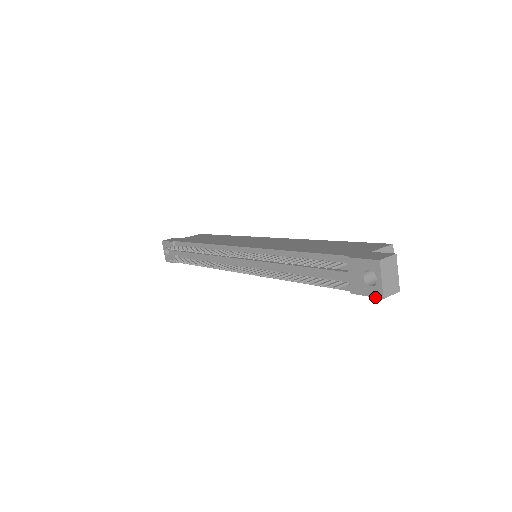
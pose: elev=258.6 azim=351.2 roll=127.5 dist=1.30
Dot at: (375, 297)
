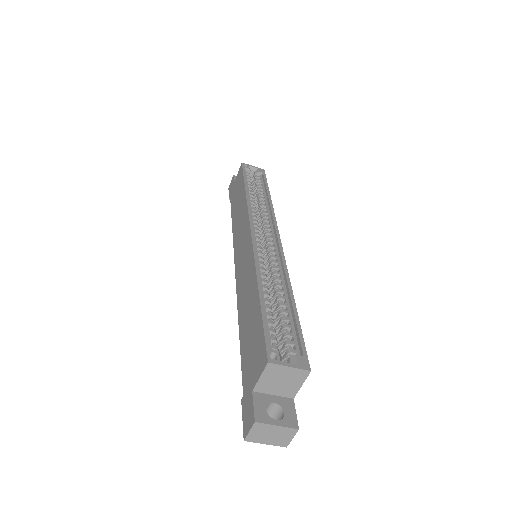
Dot at: occluded
